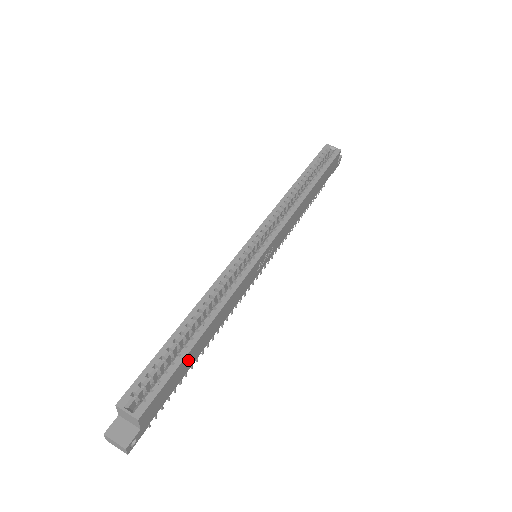
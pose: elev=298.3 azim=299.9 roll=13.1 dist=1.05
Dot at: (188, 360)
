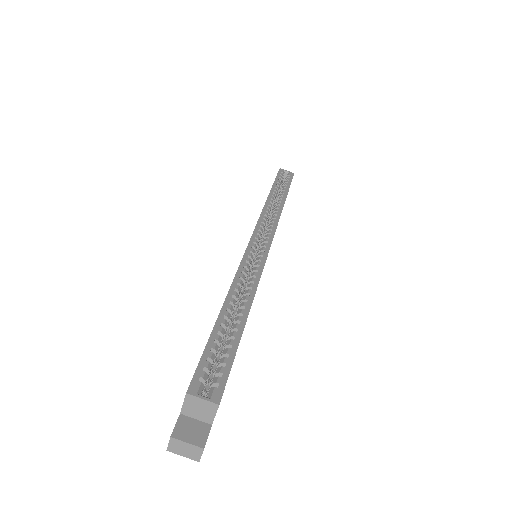
Dot at: occluded
